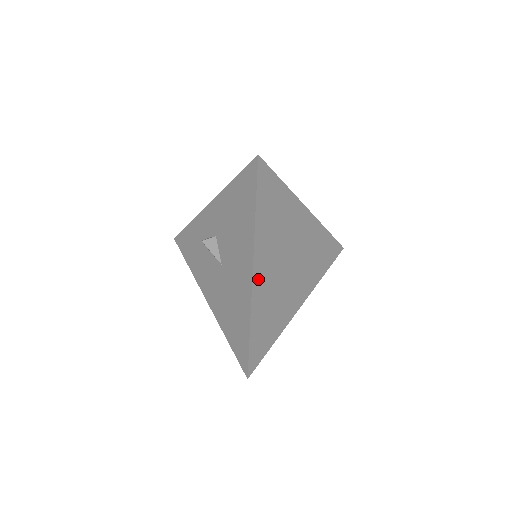
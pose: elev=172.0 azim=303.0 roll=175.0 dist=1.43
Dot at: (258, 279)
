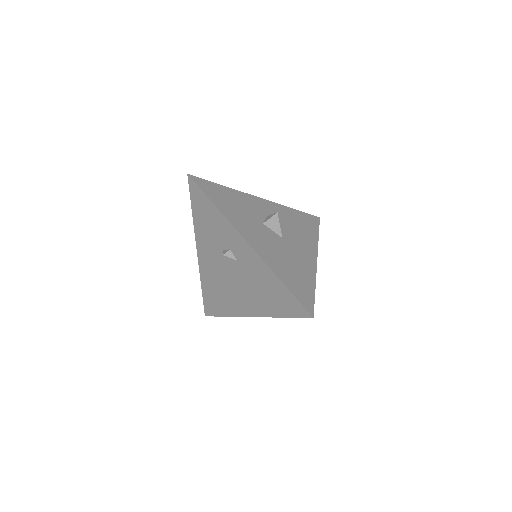
Dot at: occluded
